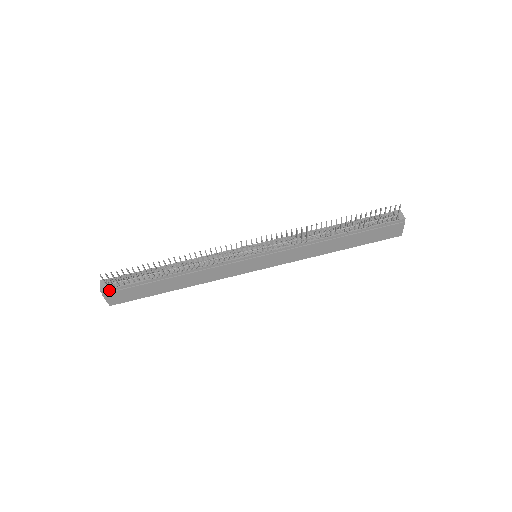
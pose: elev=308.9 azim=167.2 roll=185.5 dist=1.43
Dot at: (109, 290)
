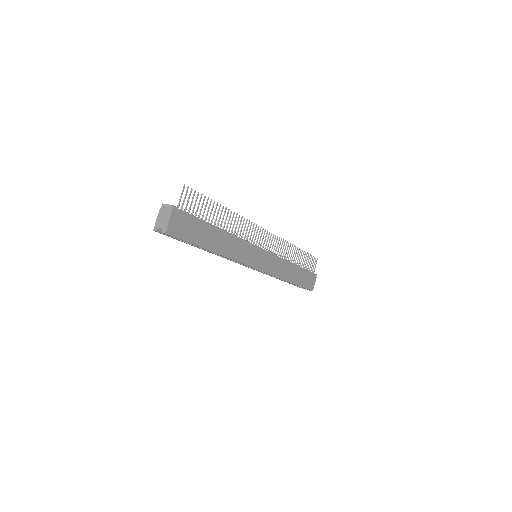
Dot at: (178, 210)
